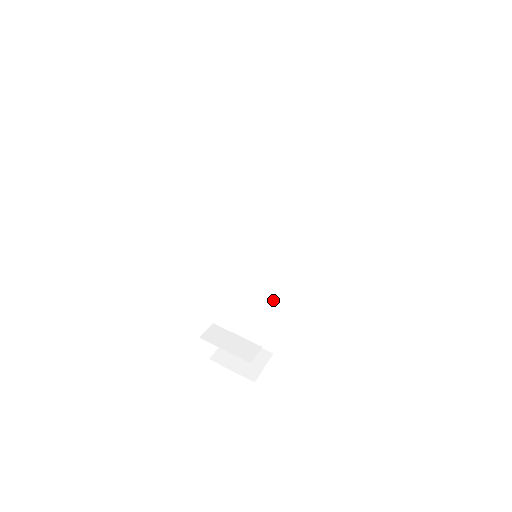
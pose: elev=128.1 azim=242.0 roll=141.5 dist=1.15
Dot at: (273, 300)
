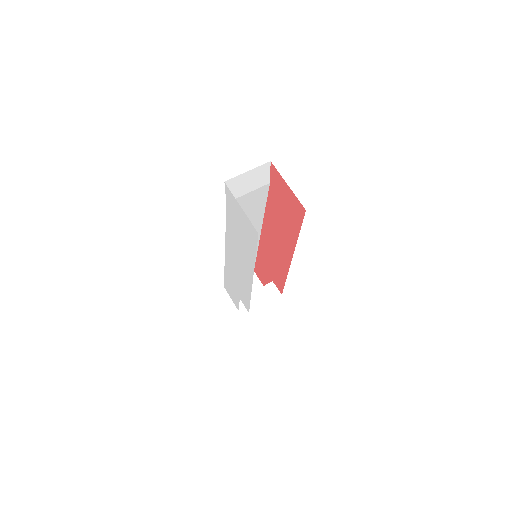
Dot at: occluded
